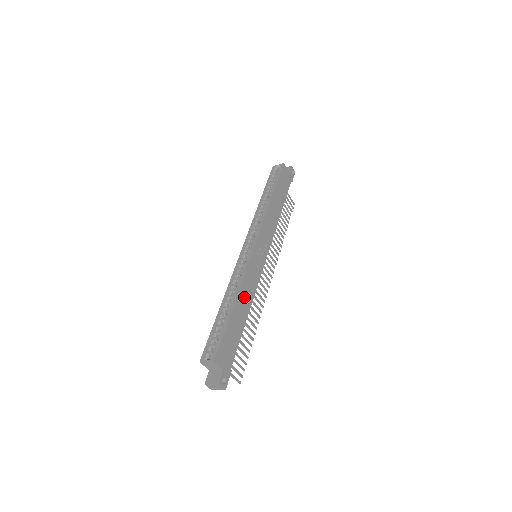
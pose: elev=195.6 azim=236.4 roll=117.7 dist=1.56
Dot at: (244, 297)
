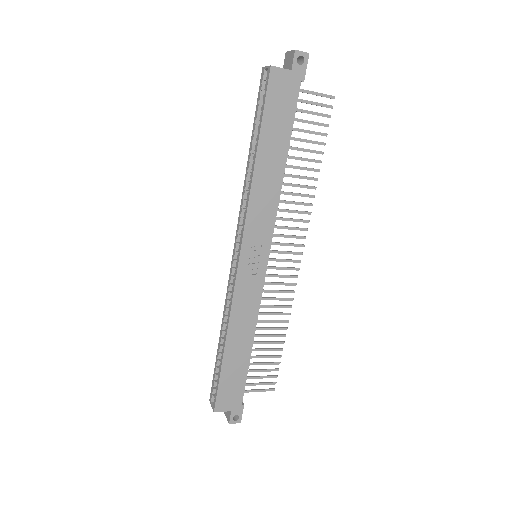
Dot at: (239, 331)
